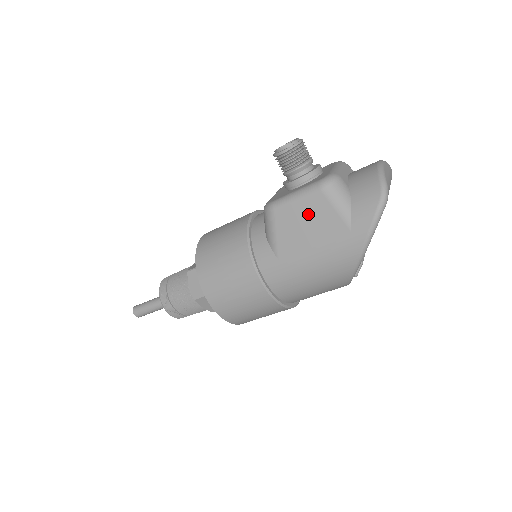
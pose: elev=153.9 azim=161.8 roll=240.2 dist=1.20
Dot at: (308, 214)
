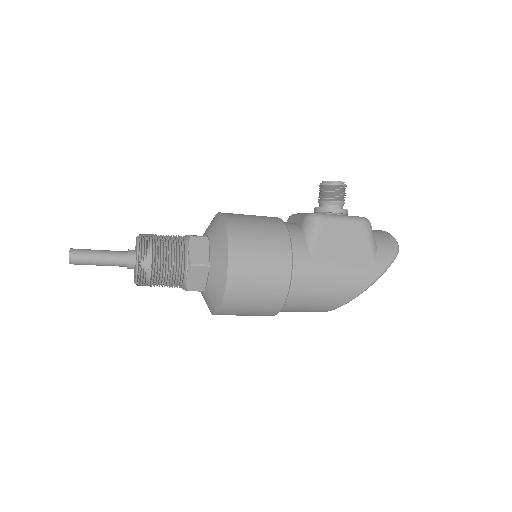
Dot at: (349, 235)
